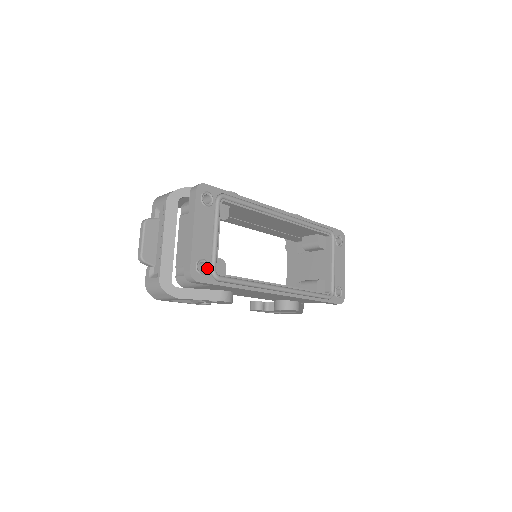
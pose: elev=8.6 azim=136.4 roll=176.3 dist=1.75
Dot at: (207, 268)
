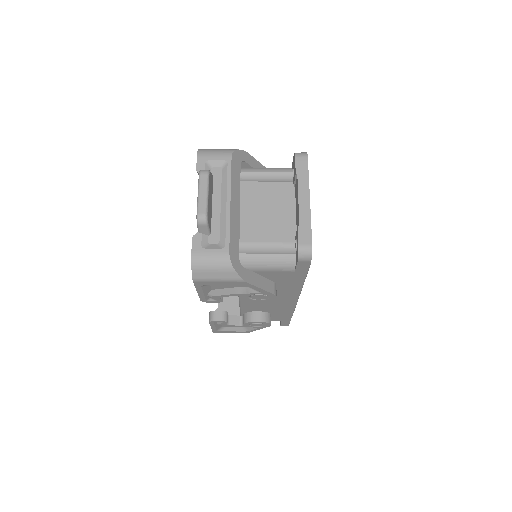
Dot at: occluded
